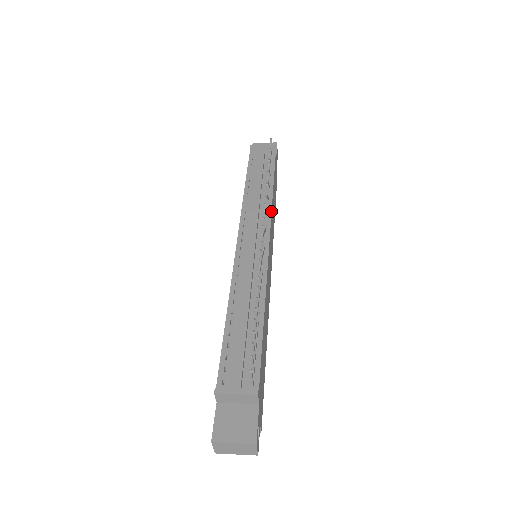
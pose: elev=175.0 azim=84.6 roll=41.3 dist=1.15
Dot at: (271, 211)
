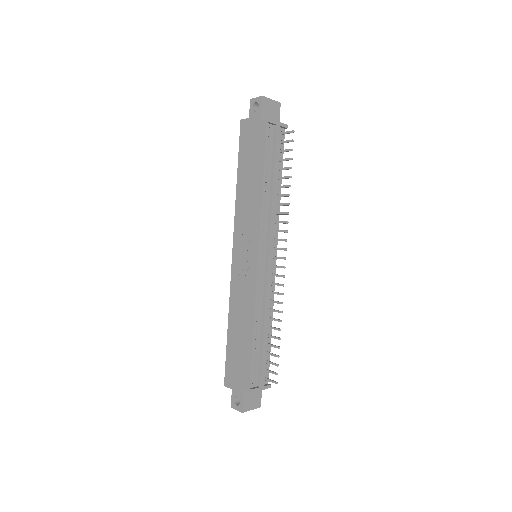
Dot at: occluded
